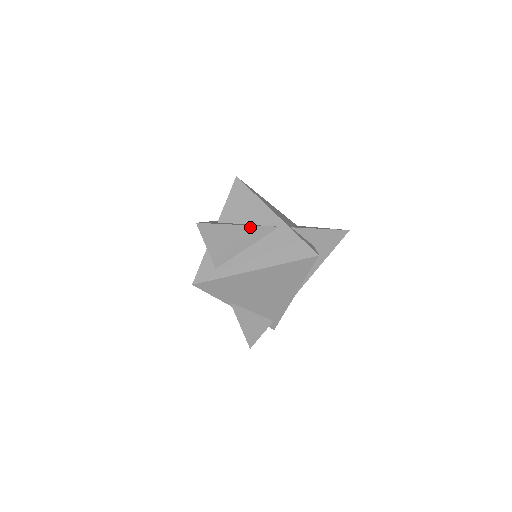
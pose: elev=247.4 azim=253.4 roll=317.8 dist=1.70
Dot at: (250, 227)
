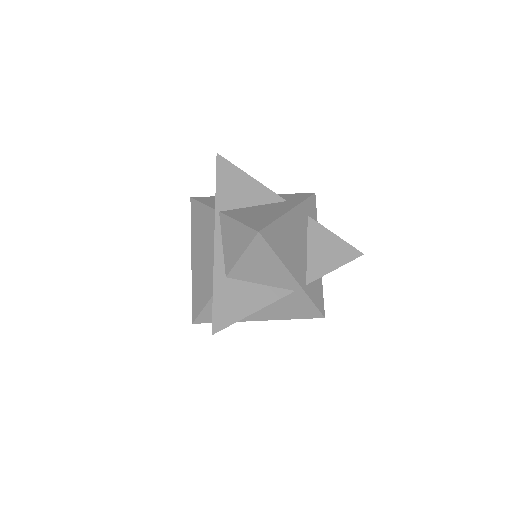
Dot at: (265, 306)
